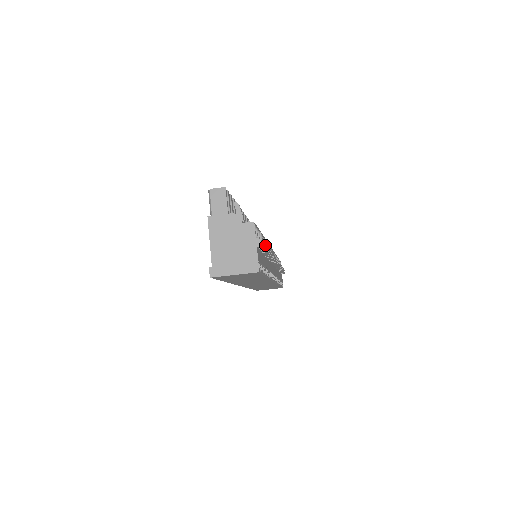
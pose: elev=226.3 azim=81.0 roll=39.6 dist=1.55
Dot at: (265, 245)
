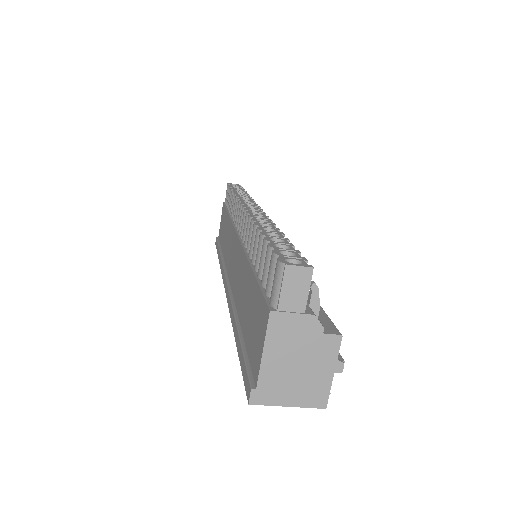
Dot at: occluded
